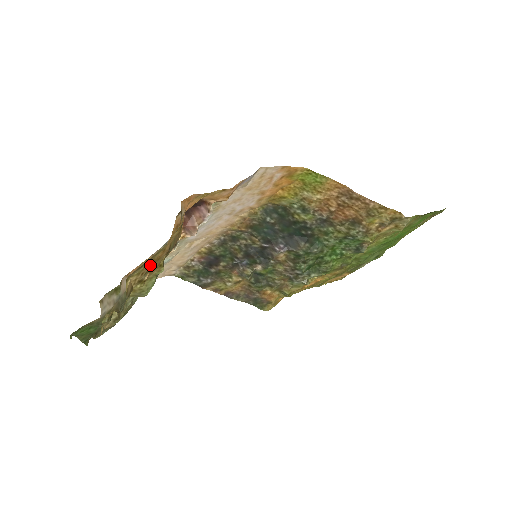
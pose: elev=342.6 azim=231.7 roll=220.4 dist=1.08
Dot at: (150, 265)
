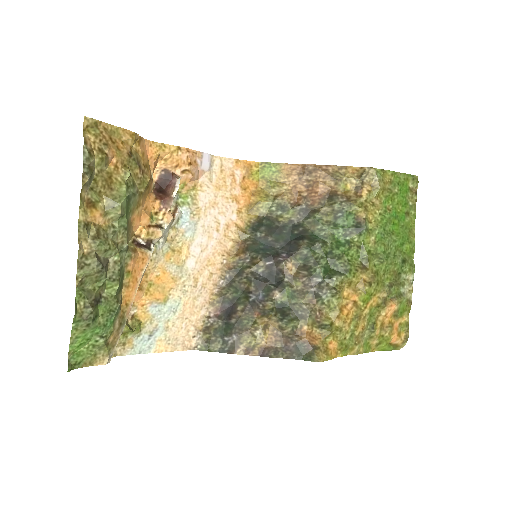
Dot at: (108, 140)
